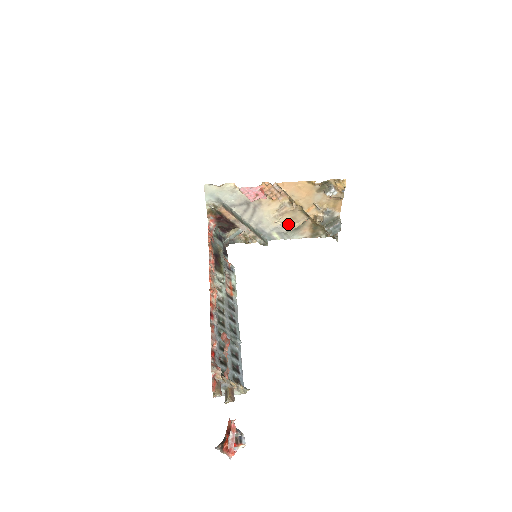
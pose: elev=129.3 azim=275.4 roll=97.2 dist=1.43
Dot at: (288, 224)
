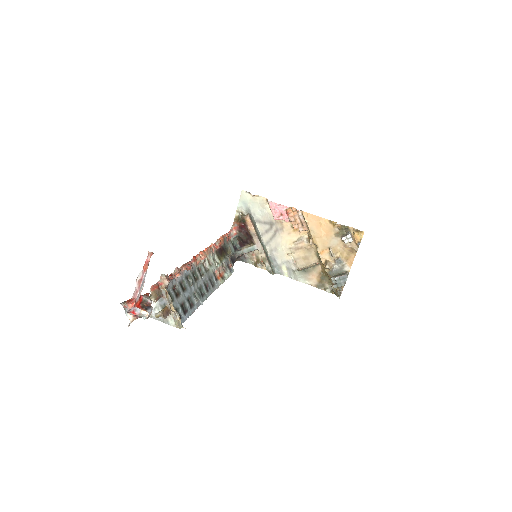
Dot at: (300, 262)
